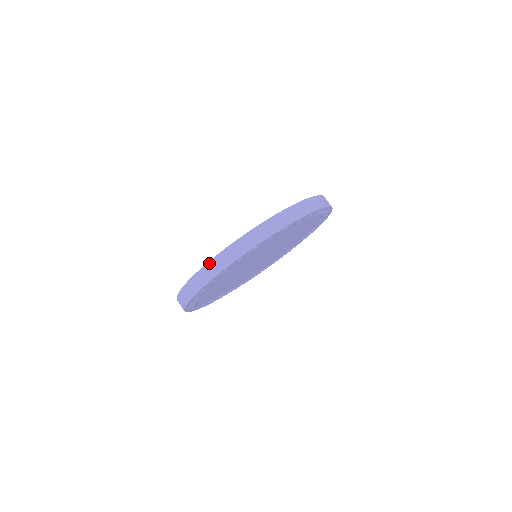
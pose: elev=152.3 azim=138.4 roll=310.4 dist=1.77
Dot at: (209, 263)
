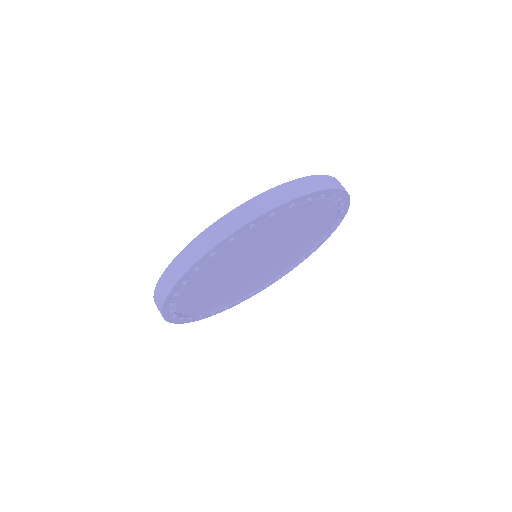
Dot at: (164, 274)
